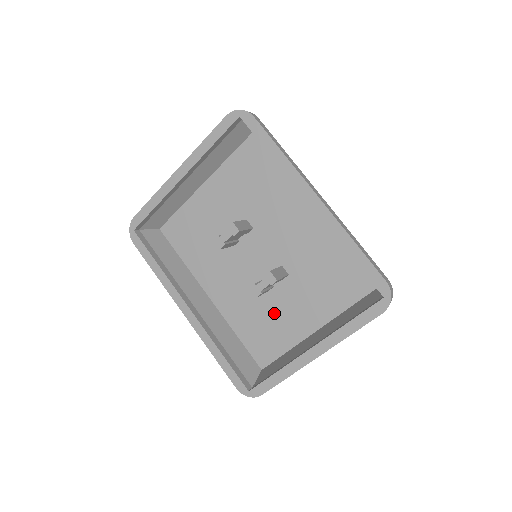
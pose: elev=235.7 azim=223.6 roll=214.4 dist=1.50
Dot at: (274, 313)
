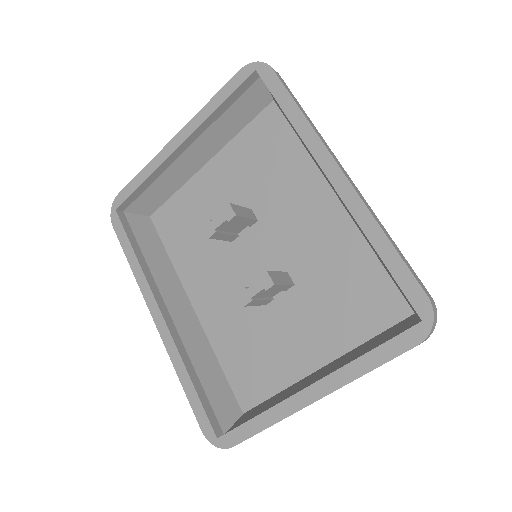
Dot at: (269, 336)
